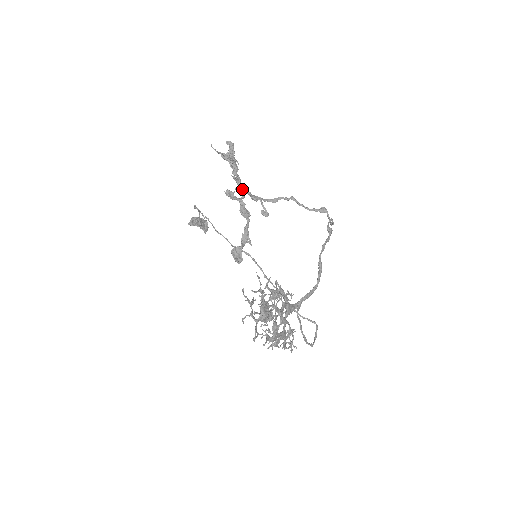
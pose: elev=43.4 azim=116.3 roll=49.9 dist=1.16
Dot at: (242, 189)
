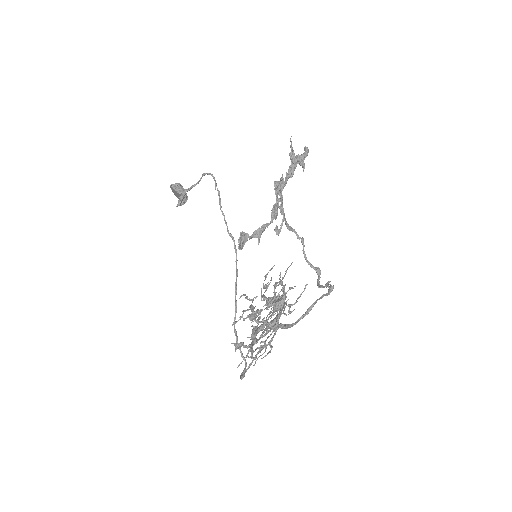
Dot at: (281, 194)
